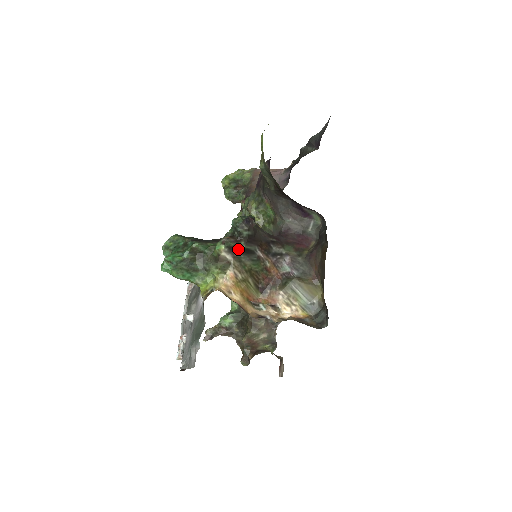
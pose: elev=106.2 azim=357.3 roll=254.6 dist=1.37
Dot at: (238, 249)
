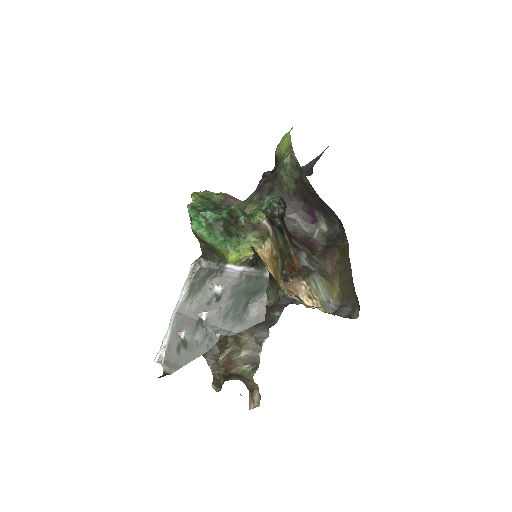
Dot at: (275, 223)
